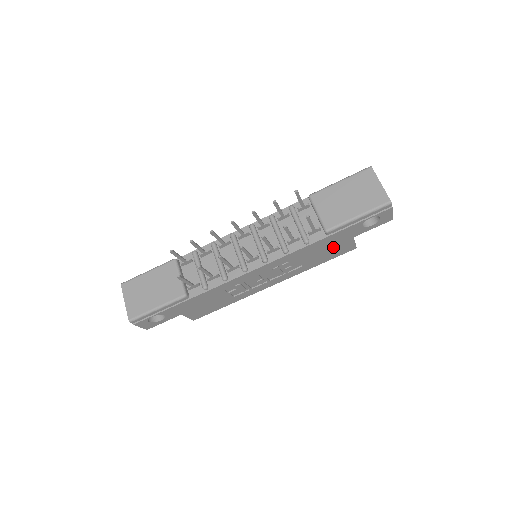
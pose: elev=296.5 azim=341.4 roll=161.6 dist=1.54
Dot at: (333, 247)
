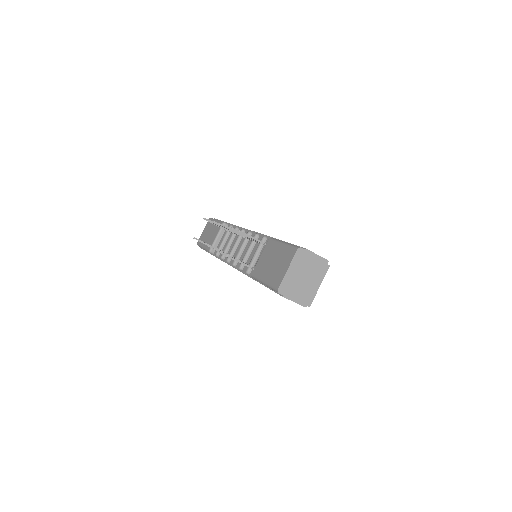
Dot at: occluded
